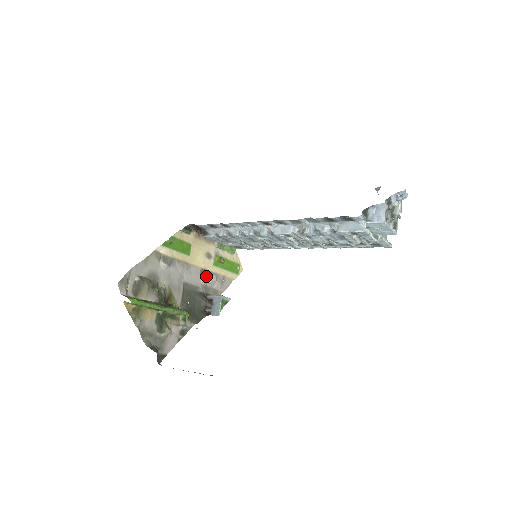
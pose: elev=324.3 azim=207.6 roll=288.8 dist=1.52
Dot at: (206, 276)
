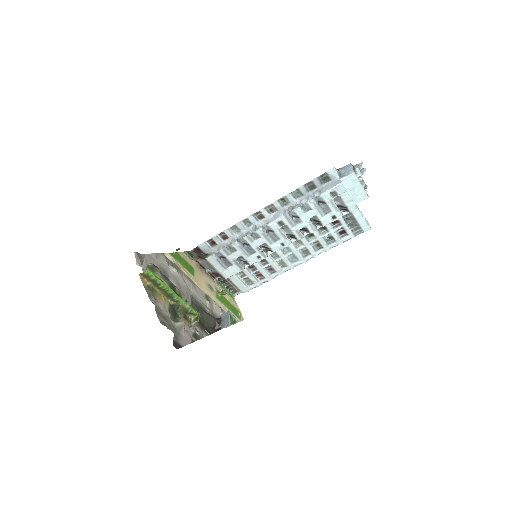
Dot at: (211, 303)
